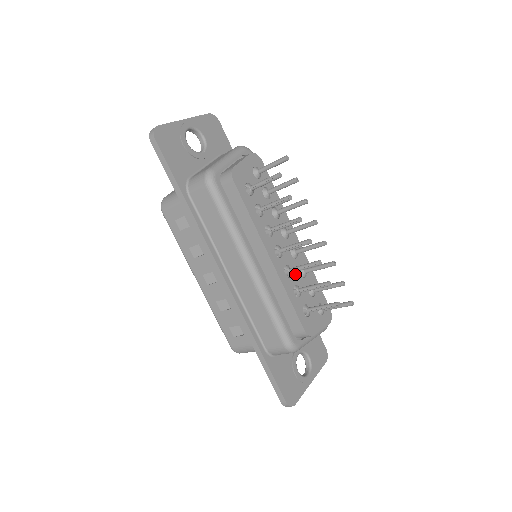
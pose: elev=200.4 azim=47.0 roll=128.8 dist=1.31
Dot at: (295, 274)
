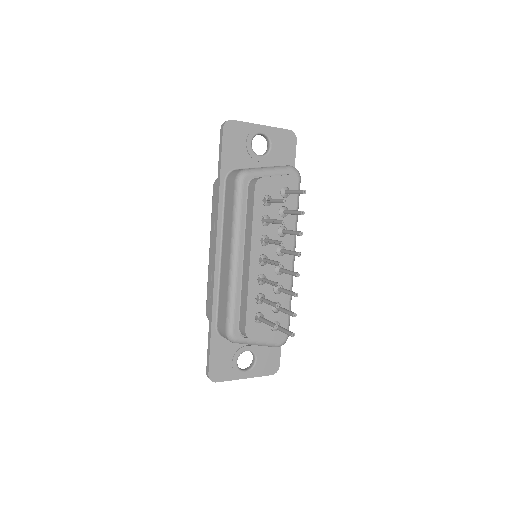
Dot at: (268, 285)
